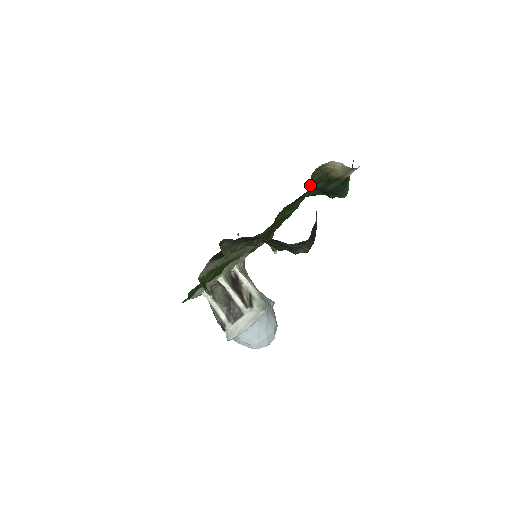
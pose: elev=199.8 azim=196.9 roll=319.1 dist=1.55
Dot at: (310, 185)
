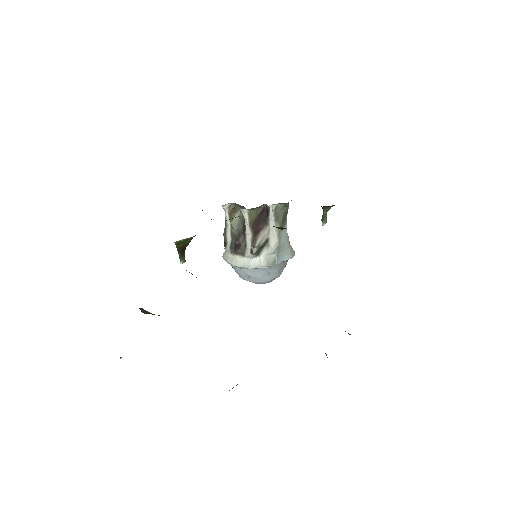
Dot at: occluded
